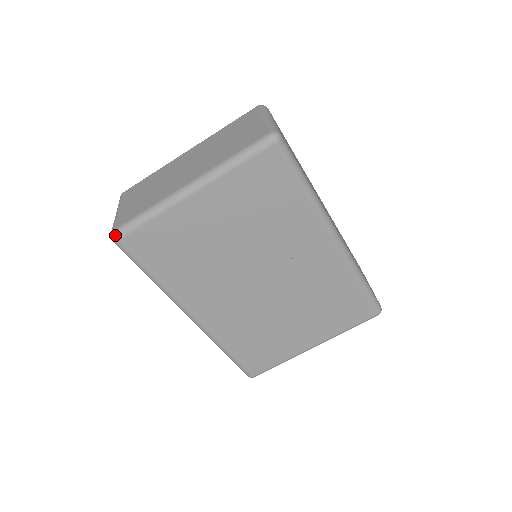
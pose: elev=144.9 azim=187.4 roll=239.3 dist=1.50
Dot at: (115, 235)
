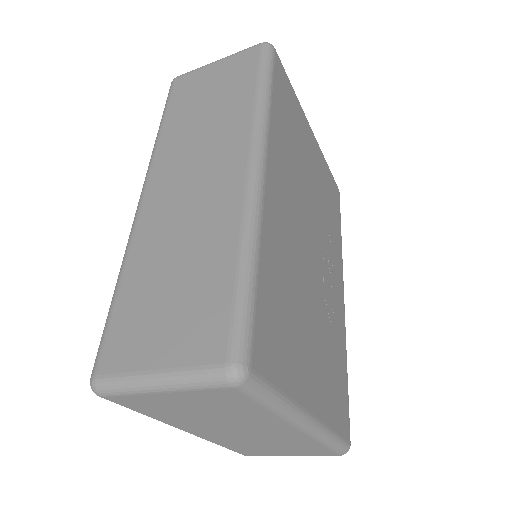
Dot at: (273, 47)
